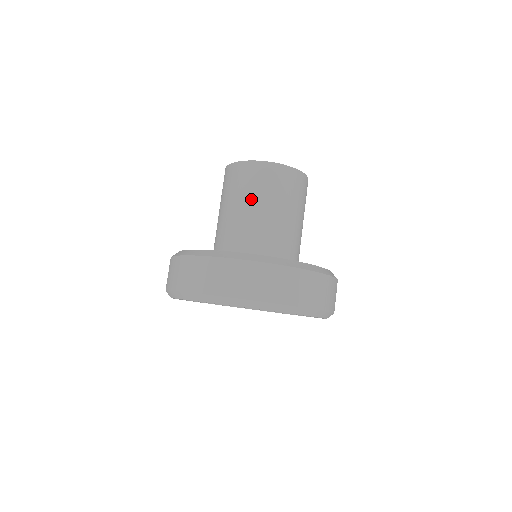
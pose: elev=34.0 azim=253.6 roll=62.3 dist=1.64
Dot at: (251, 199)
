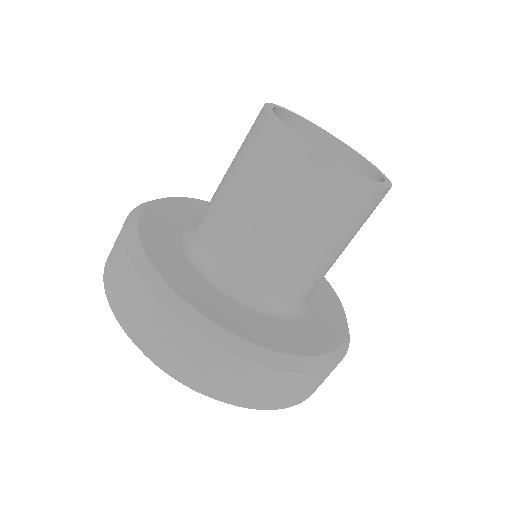
Dot at: (344, 242)
